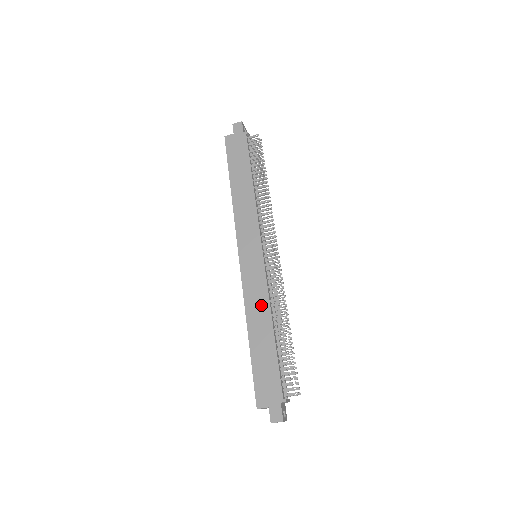
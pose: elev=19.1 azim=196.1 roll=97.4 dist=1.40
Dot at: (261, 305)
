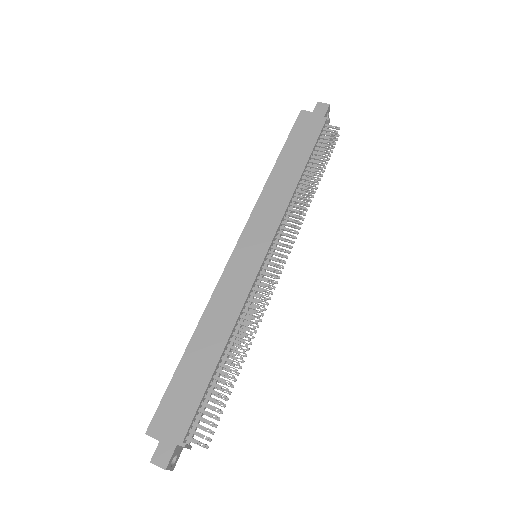
Dot at: (227, 314)
